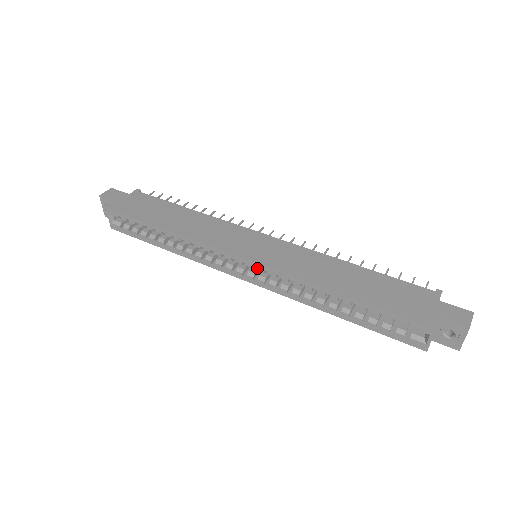
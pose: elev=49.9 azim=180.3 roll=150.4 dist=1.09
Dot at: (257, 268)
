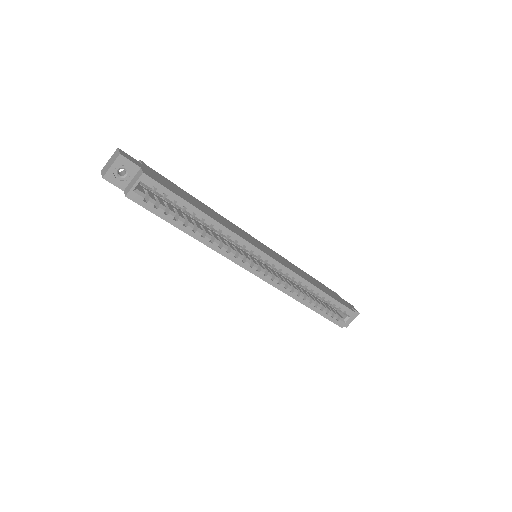
Dot at: (275, 266)
